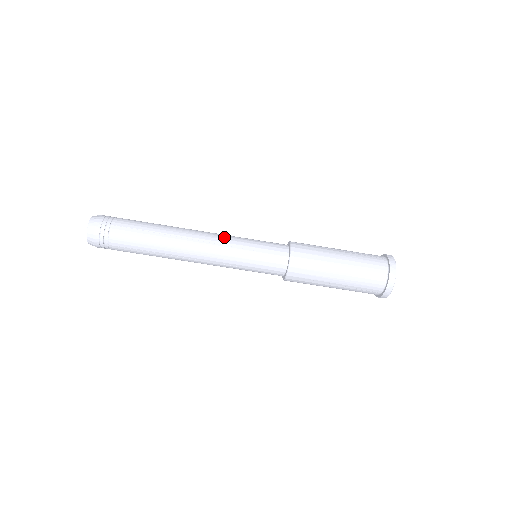
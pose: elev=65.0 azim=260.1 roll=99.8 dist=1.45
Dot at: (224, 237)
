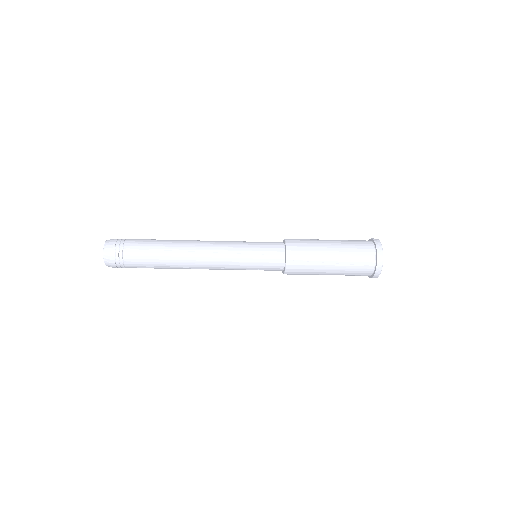
Dot at: (225, 263)
